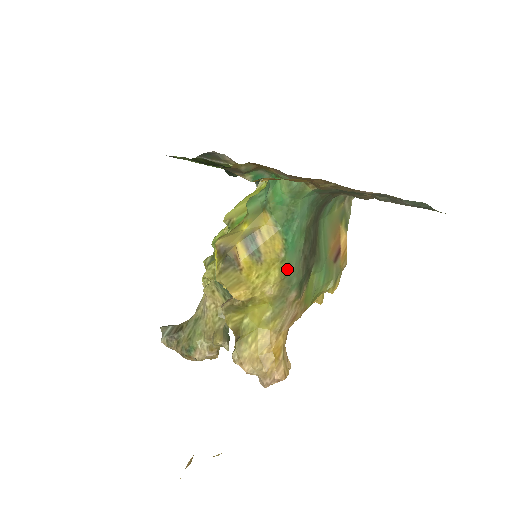
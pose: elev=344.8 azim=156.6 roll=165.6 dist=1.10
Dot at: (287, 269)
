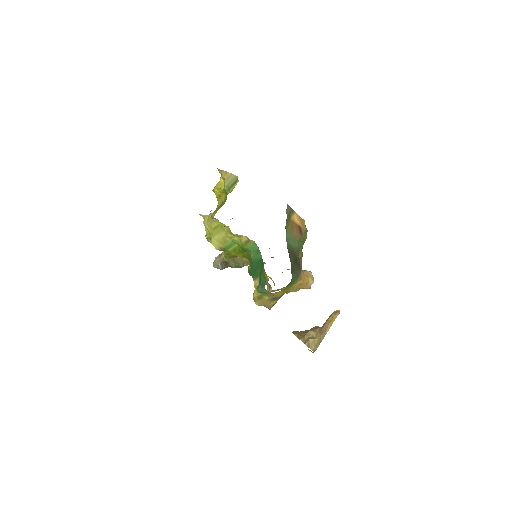
Dot at: occluded
